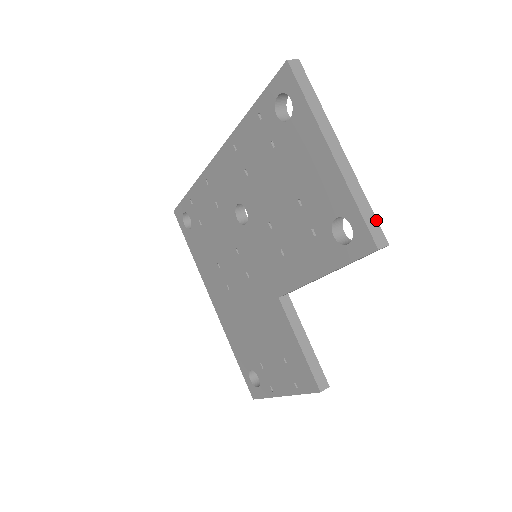
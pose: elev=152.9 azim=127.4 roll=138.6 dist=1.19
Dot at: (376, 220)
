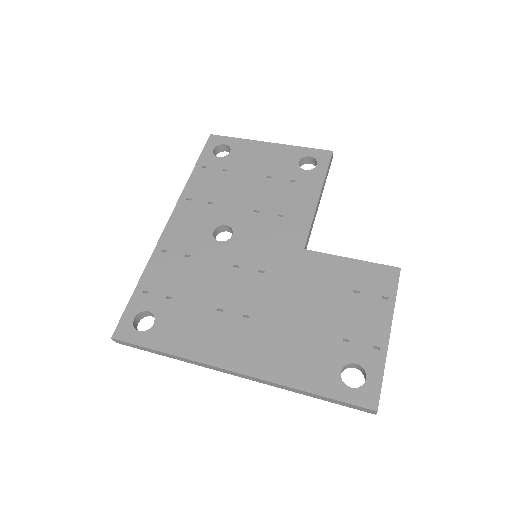
Dot at: occluded
